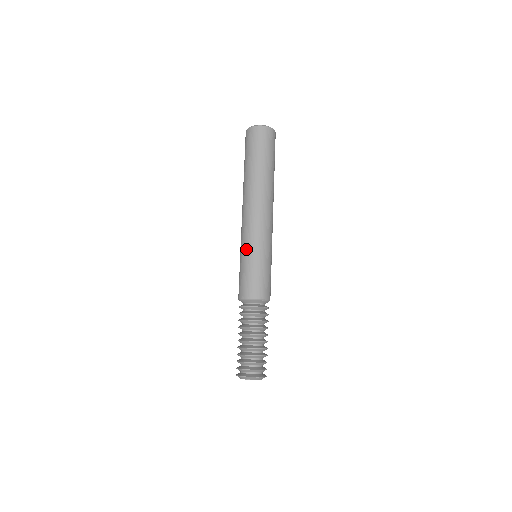
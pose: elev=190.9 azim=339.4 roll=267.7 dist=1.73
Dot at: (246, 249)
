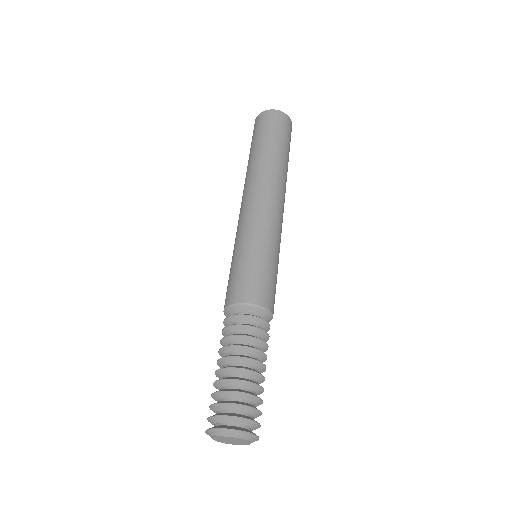
Dot at: (245, 238)
